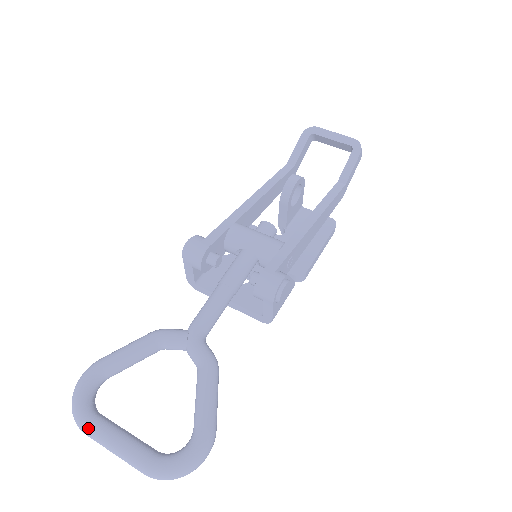
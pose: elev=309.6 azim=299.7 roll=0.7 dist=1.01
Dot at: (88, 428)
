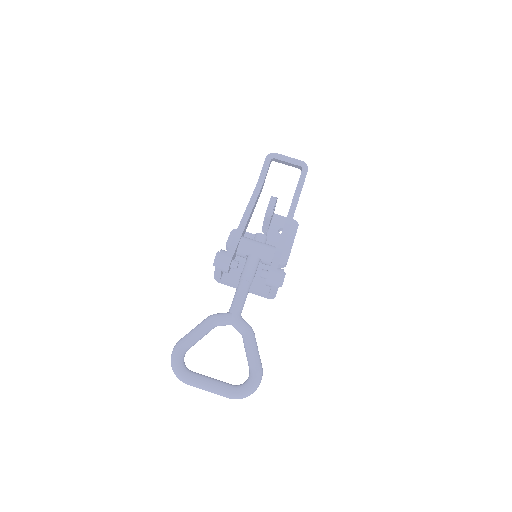
Dot at: (190, 380)
